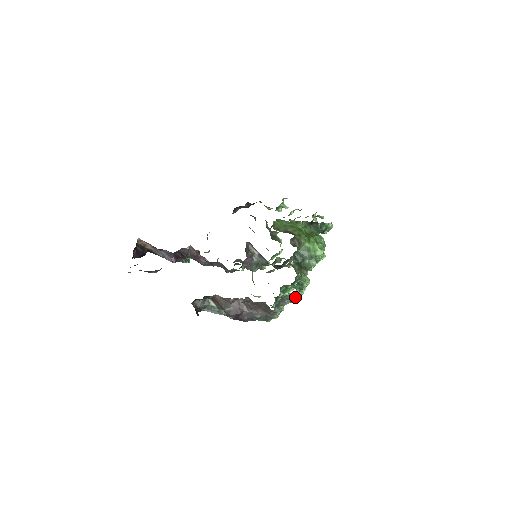
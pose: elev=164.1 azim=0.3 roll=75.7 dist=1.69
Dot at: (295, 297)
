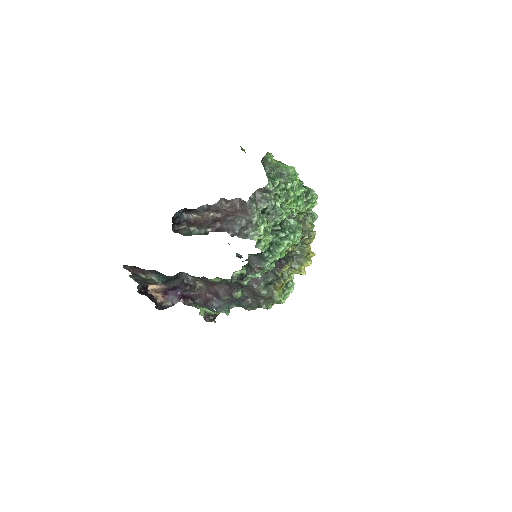
Dot at: (273, 200)
